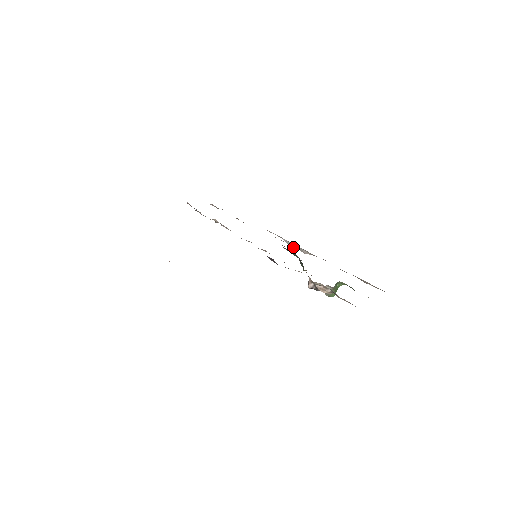
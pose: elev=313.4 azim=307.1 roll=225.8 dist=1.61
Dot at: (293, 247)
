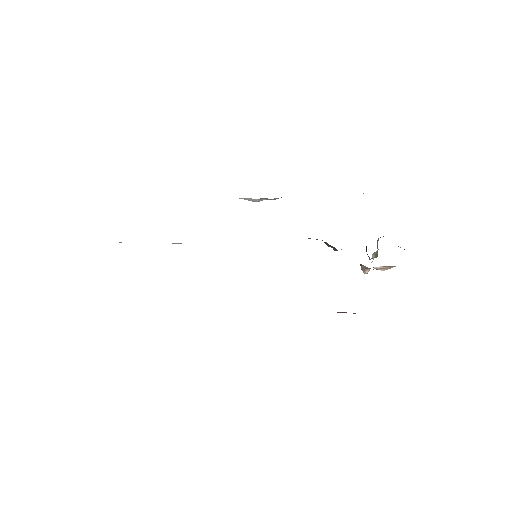
Dot at: (258, 201)
